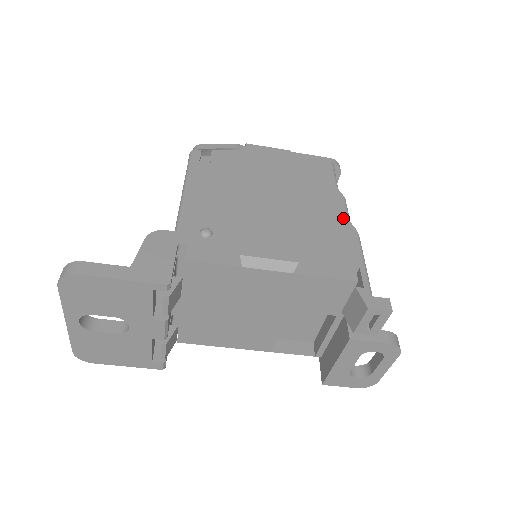
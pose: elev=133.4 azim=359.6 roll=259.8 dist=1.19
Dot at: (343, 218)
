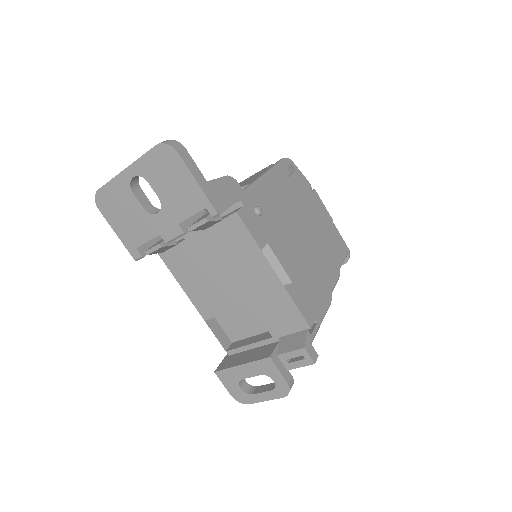
Dot at: (330, 287)
